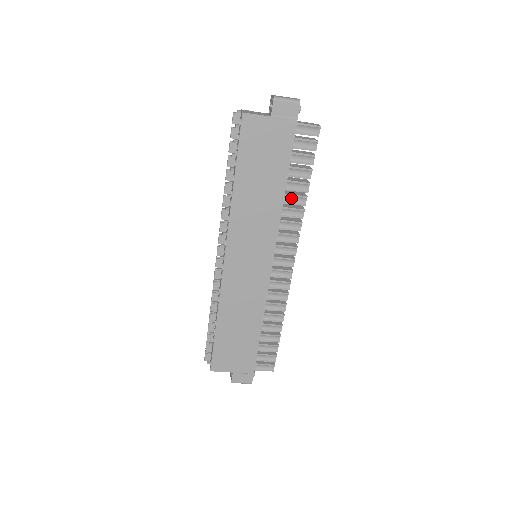
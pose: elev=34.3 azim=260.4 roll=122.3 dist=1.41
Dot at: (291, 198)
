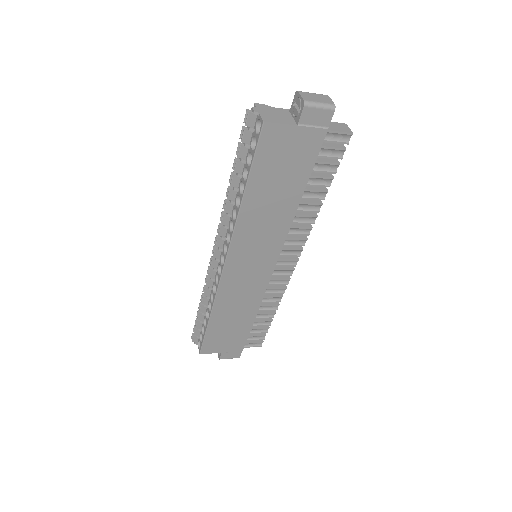
Dot at: (305, 206)
